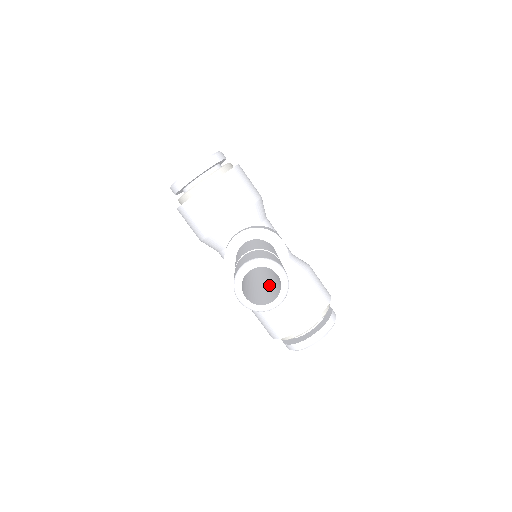
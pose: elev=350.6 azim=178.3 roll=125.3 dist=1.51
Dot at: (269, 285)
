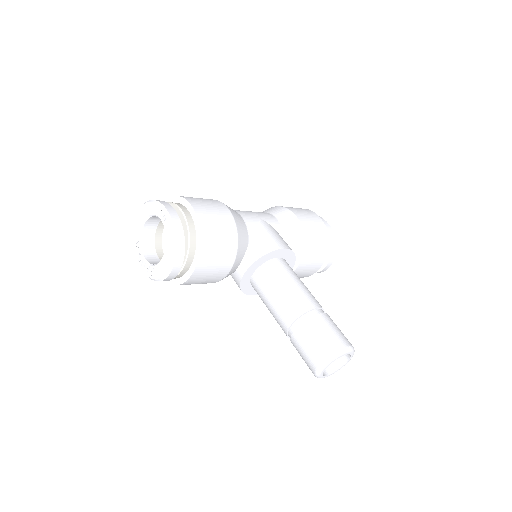
Dot at: occluded
